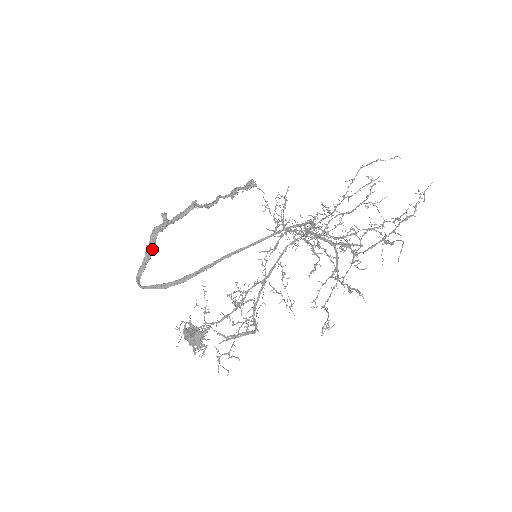
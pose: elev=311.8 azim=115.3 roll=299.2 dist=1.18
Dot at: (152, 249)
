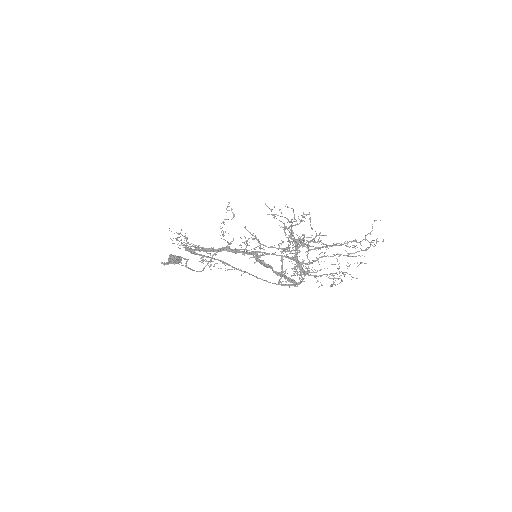
Dot at: (213, 251)
